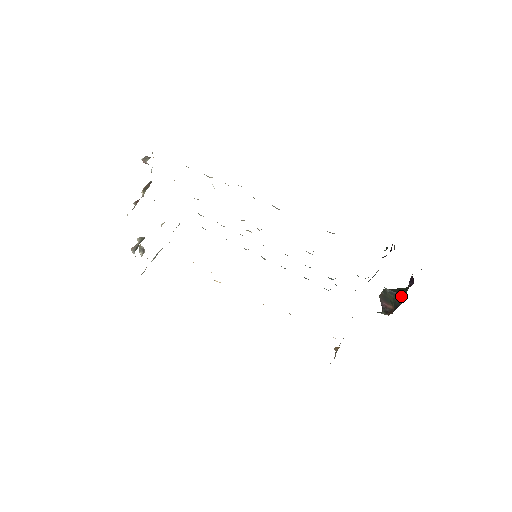
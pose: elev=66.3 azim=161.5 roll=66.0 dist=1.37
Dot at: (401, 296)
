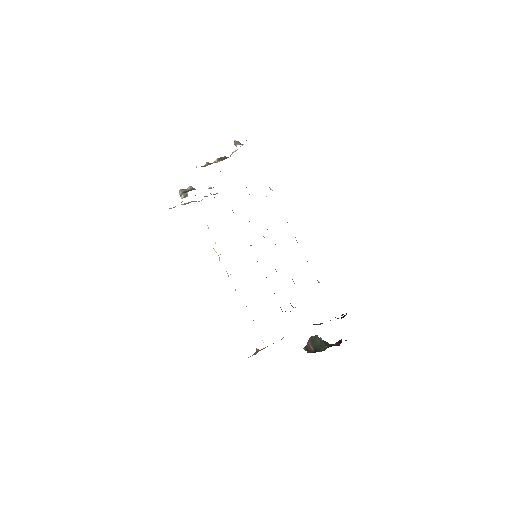
Dot at: (324, 347)
